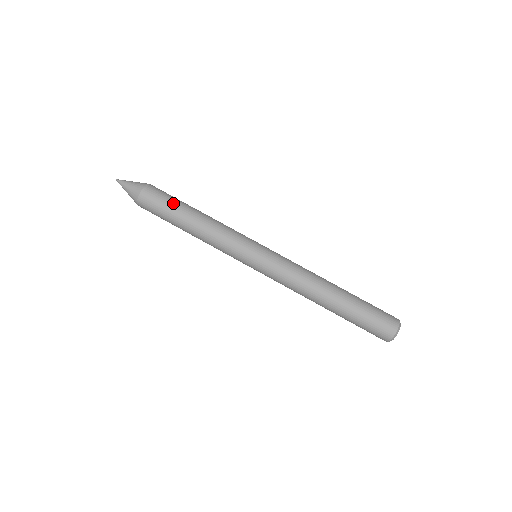
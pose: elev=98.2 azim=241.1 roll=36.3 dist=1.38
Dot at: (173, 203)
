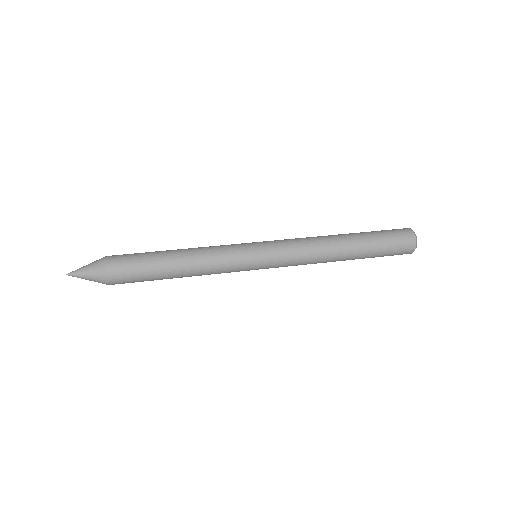
Dot at: occluded
